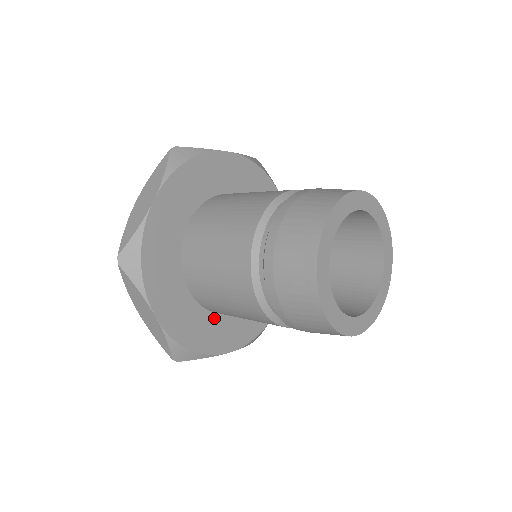
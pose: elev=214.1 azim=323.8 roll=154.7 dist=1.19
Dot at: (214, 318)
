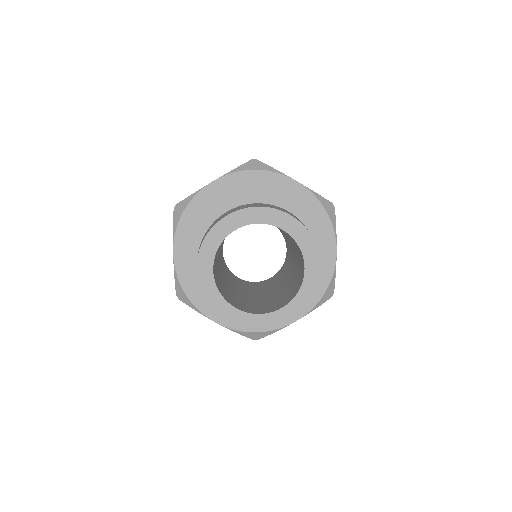
Dot at: occluded
